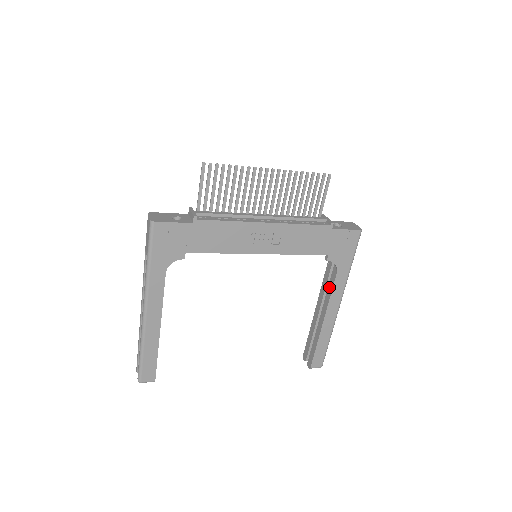
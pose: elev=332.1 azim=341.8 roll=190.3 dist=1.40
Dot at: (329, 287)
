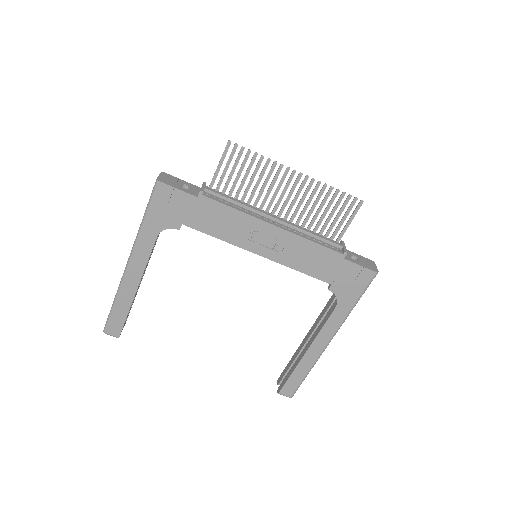
Dot at: (324, 319)
